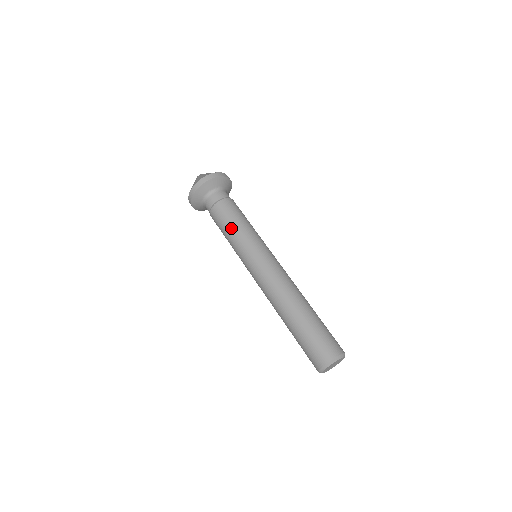
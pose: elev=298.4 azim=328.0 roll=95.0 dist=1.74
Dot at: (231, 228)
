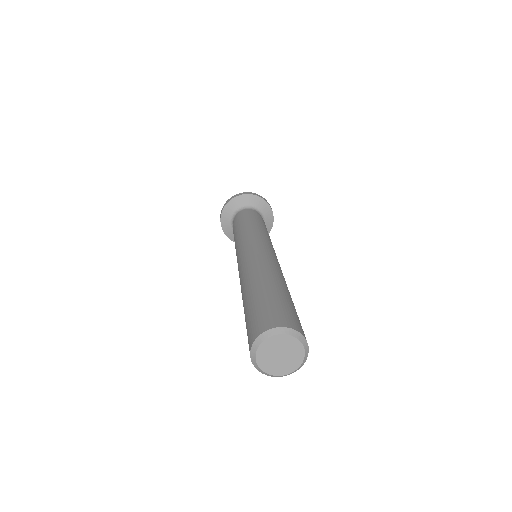
Dot at: (239, 229)
